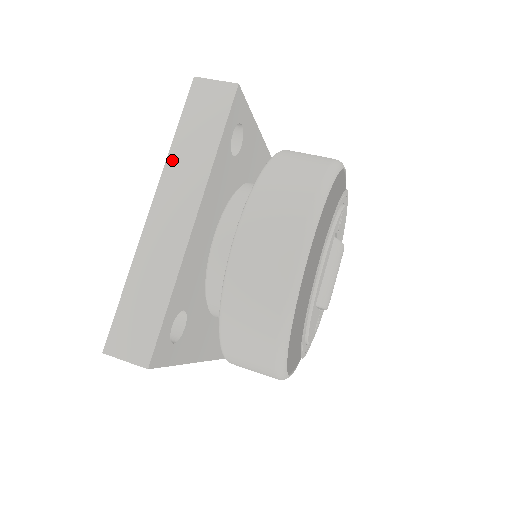
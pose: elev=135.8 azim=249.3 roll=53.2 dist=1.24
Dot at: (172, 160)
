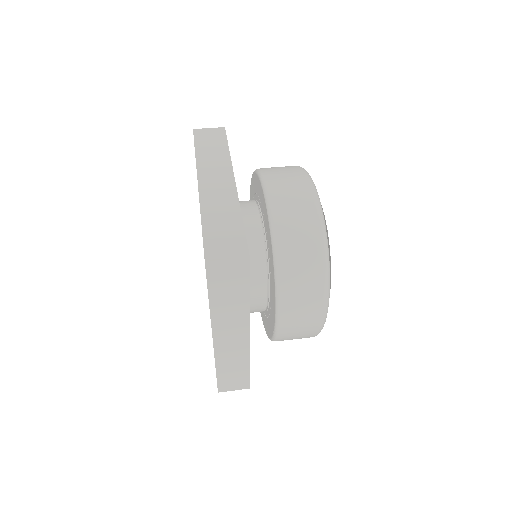
Dot at: (215, 313)
